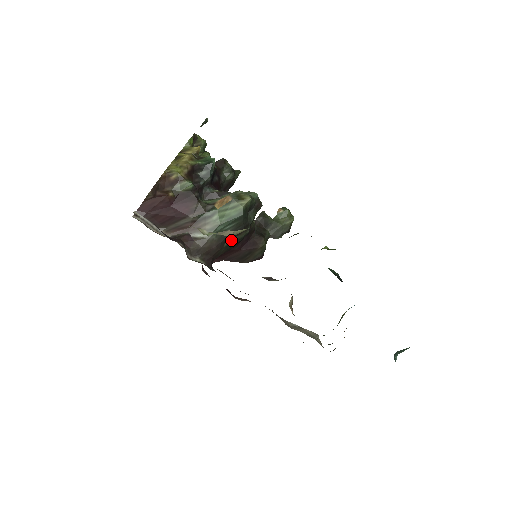
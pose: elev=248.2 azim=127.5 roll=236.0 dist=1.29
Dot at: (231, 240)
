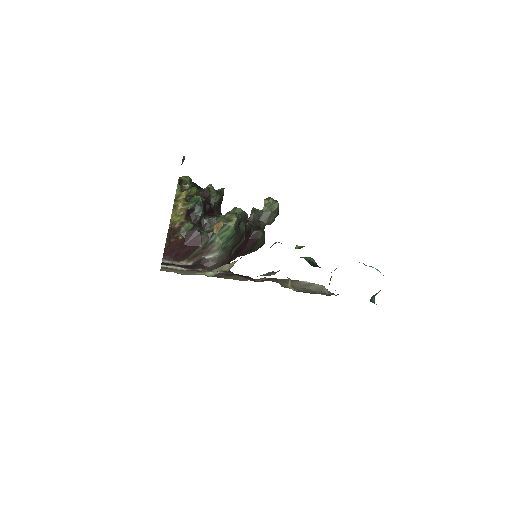
Dot at: (235, 248)
